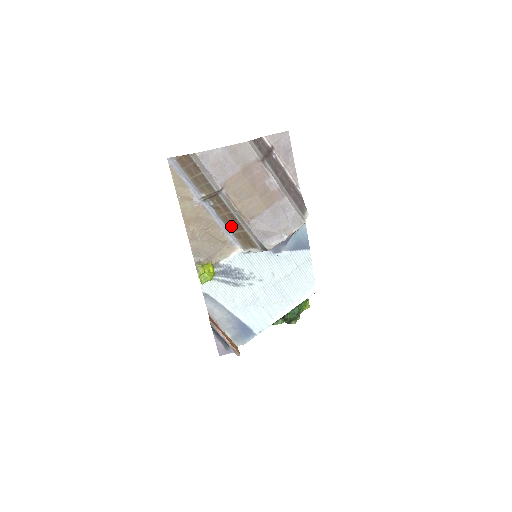
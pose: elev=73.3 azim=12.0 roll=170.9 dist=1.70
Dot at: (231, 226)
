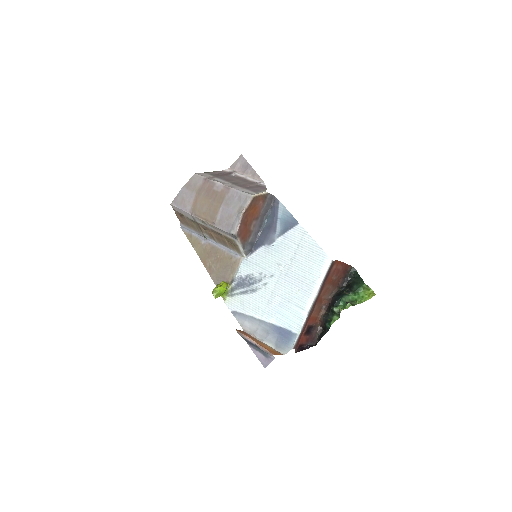
Dot at: (223, 242)
